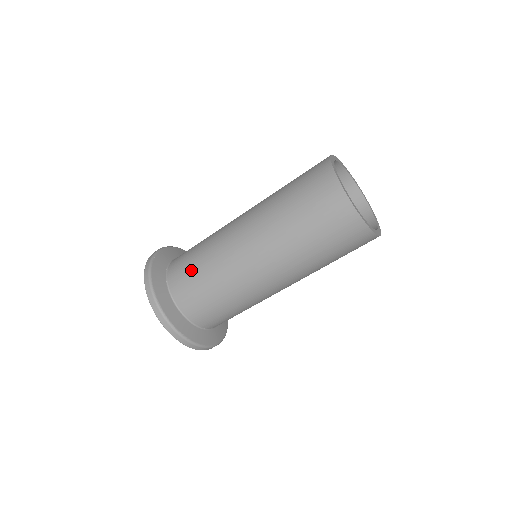
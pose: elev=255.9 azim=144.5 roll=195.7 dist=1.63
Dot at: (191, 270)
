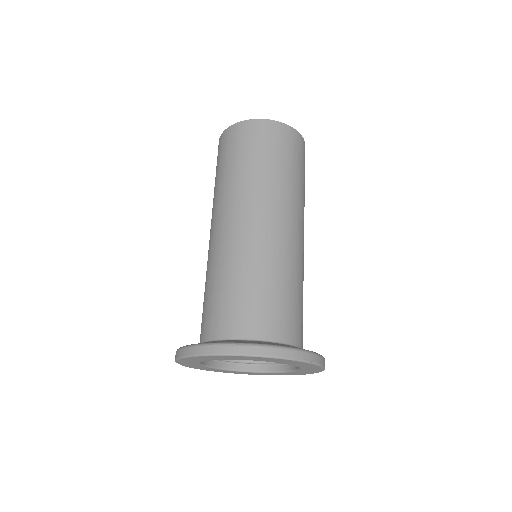
Dot at: (218, 299)
